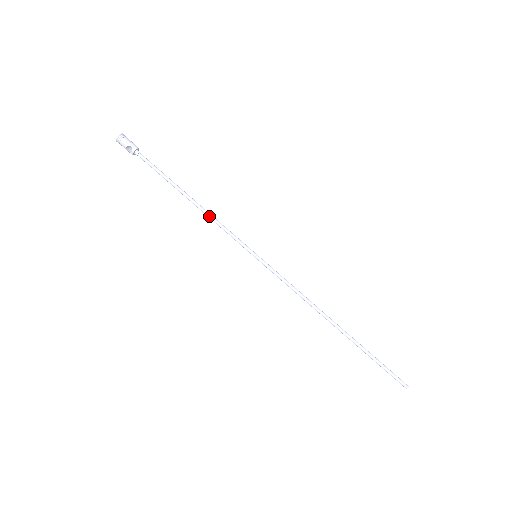
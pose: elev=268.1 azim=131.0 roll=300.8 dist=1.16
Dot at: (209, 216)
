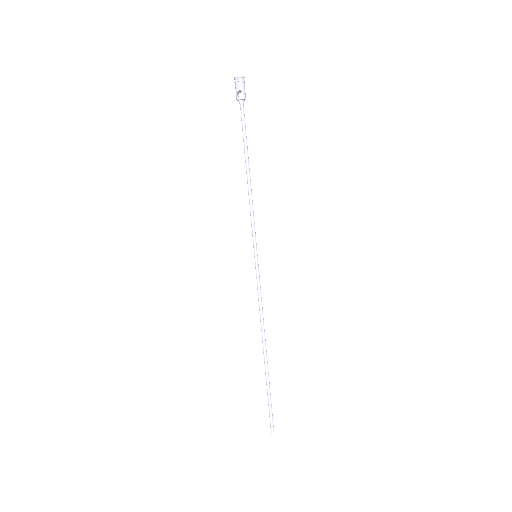
Dot at: (250, 197)
